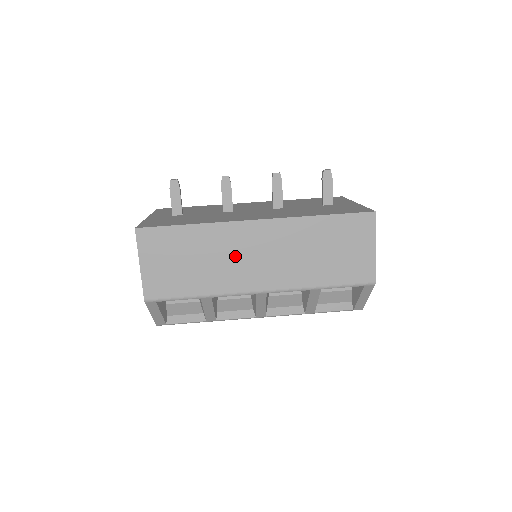
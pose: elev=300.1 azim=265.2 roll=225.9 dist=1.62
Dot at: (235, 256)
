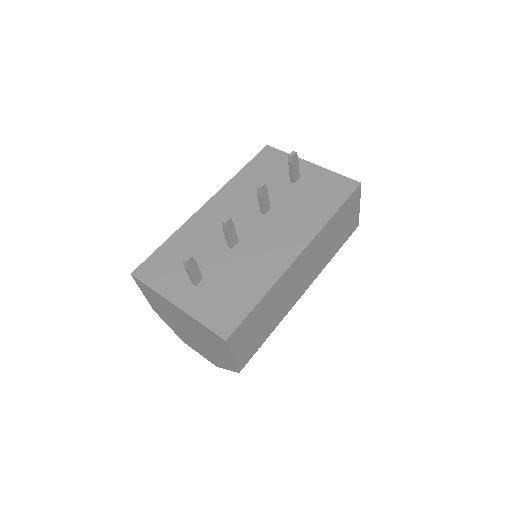
Dot at: (290, 289)
